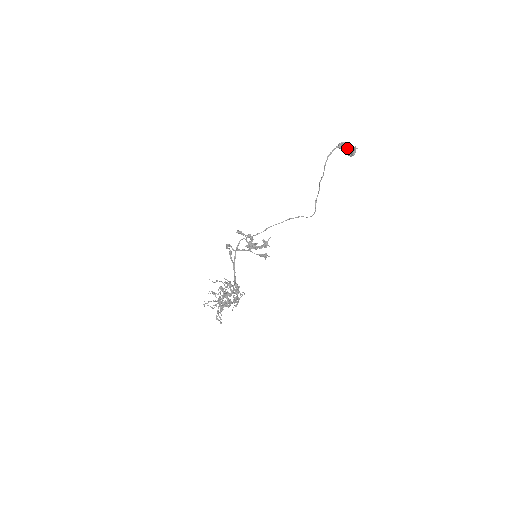
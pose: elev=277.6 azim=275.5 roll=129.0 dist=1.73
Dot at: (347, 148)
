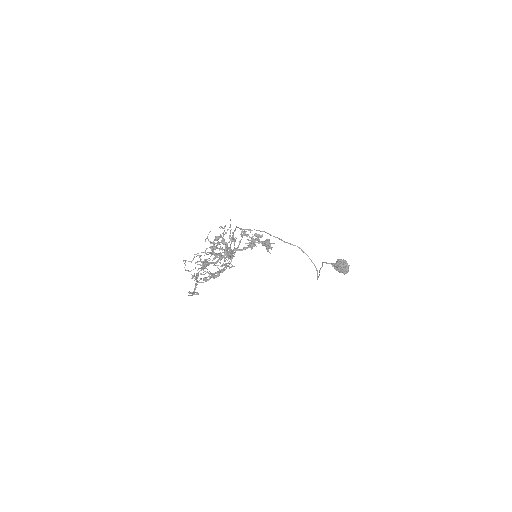
Dot at: (340, 262)
